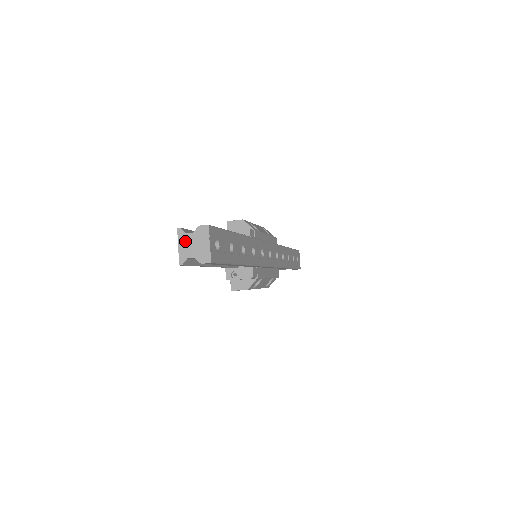
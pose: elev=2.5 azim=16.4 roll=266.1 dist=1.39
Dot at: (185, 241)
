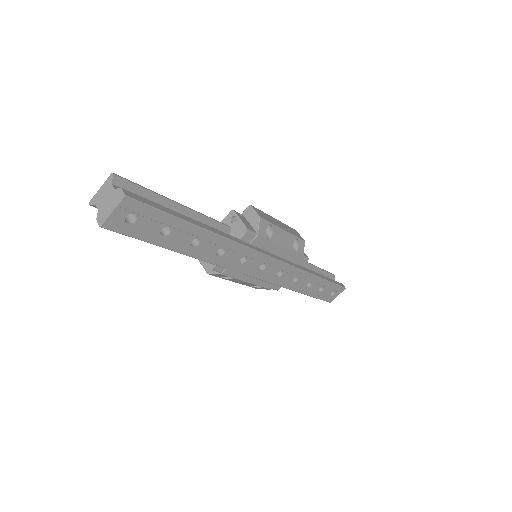
Dot at: (106, 189)
